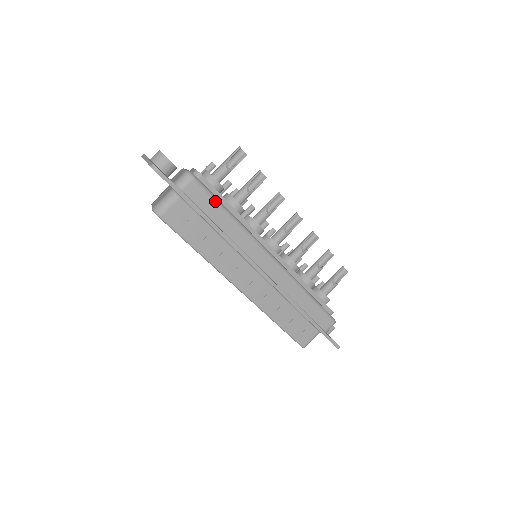
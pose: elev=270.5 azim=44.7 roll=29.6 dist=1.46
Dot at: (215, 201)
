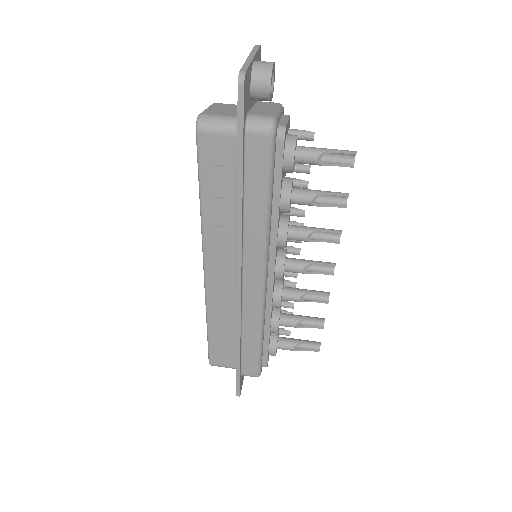
Dot at: (268, 178)
